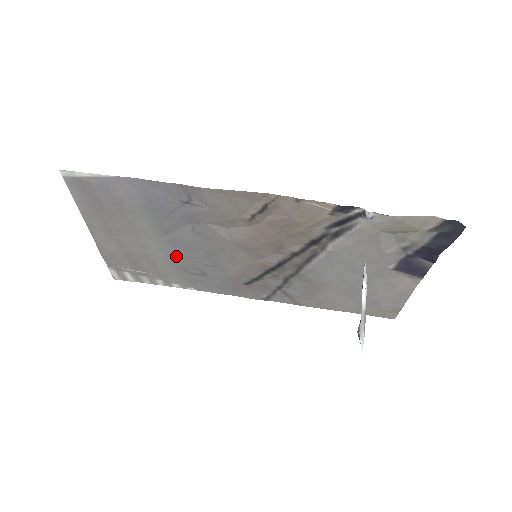
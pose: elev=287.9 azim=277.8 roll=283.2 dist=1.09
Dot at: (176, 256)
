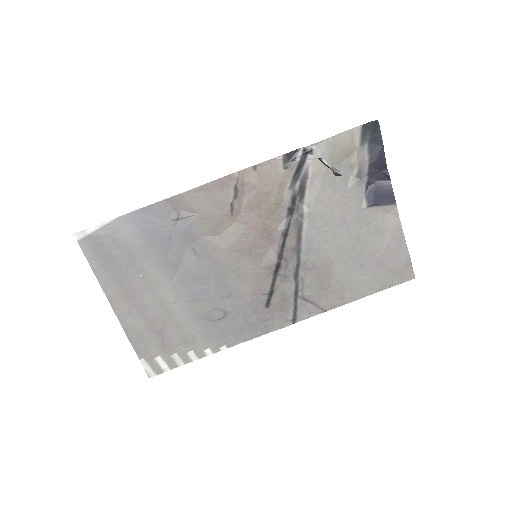
Dot at: (193, 300)
